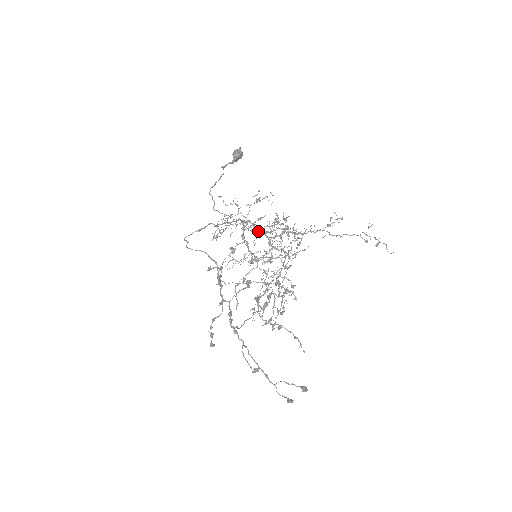
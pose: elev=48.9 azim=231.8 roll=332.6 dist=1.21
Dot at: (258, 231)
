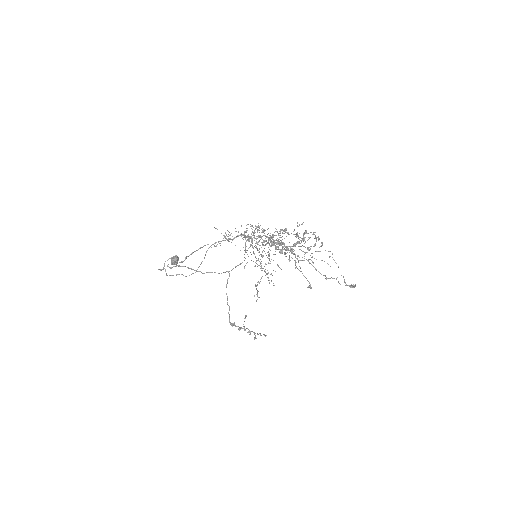
Dot at: occluded
